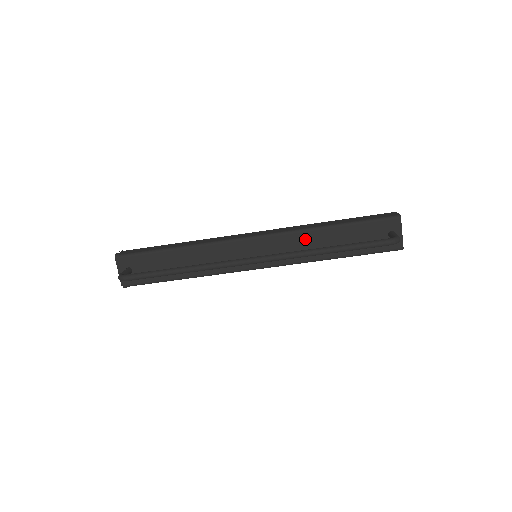
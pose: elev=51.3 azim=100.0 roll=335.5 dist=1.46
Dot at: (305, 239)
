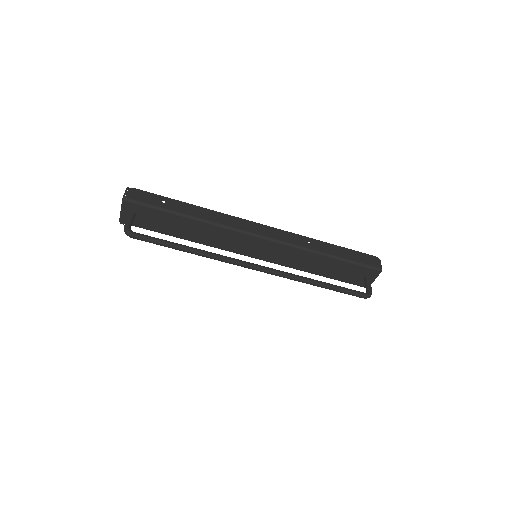
Dot at: (301, 255)
